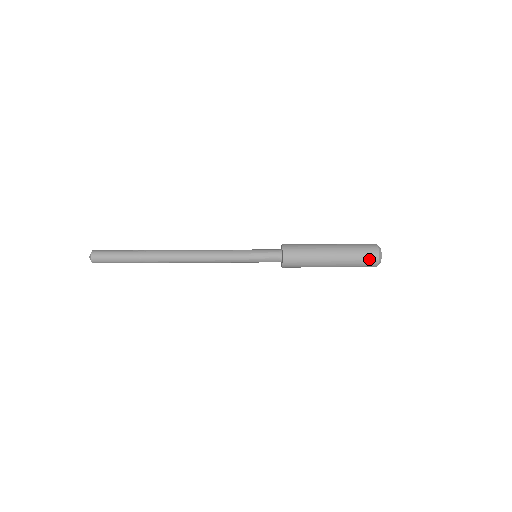
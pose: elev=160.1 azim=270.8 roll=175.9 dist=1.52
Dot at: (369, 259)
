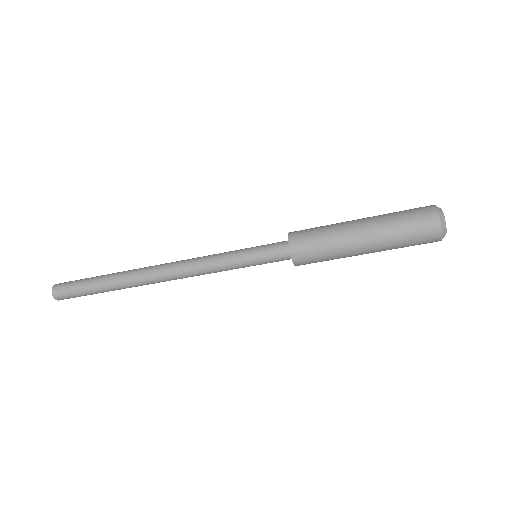
Dot at: (419, 208)
